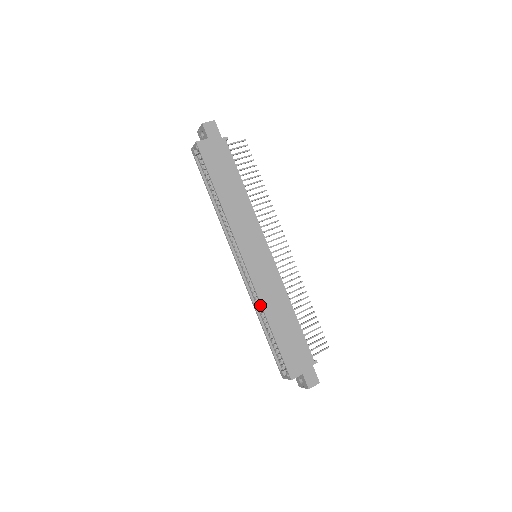
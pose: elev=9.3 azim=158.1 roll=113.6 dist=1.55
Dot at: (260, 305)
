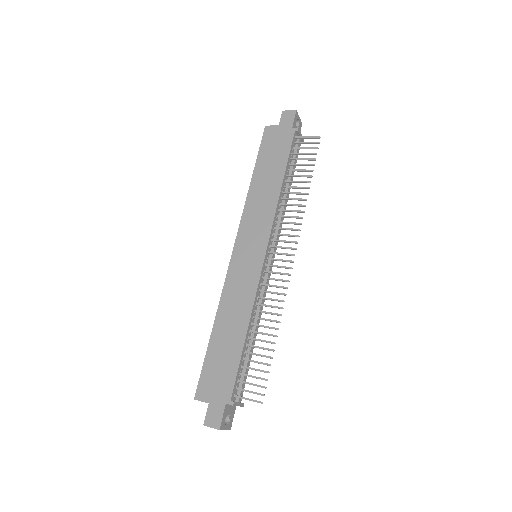
Dot at: occluded
